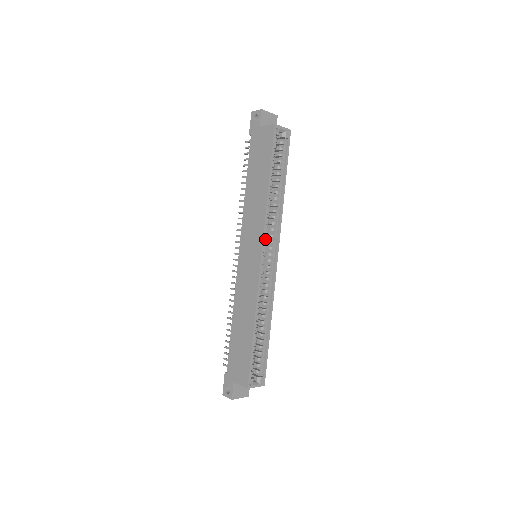
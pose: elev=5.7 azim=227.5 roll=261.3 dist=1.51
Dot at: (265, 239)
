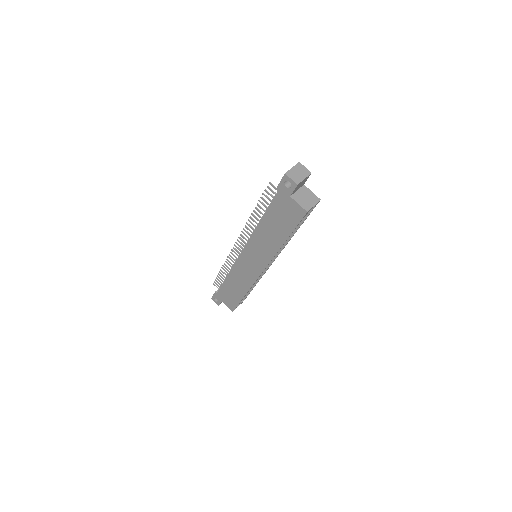
Dot at: occluded
